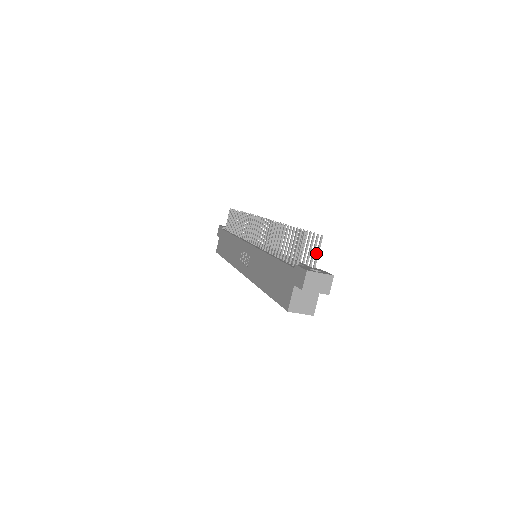
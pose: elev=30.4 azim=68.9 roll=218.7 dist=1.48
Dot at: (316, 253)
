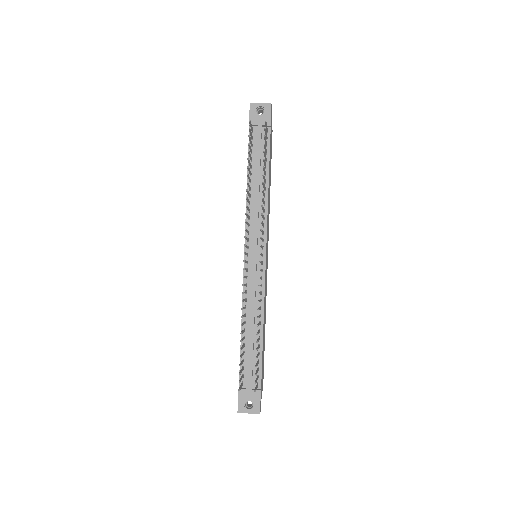
Dot at: (255, 387)
